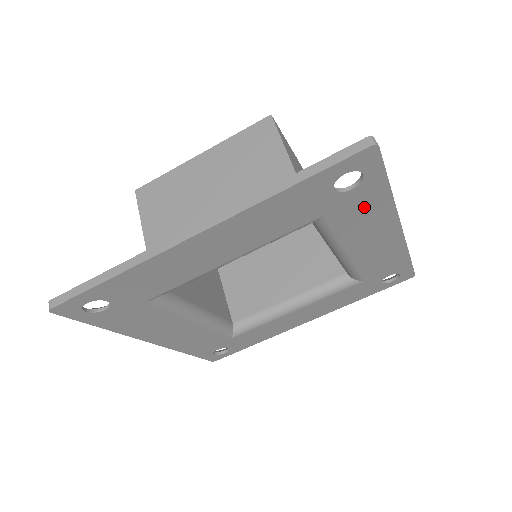
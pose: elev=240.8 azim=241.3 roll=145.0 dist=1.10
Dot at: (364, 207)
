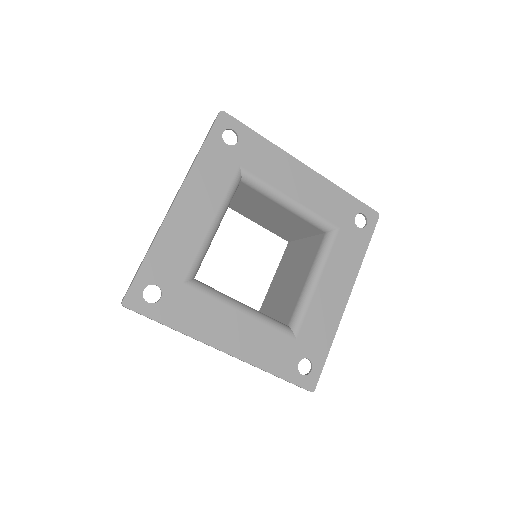
Dot at: (259, 153)
